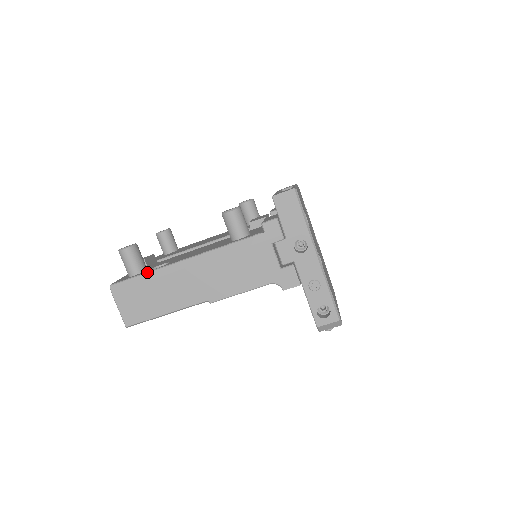
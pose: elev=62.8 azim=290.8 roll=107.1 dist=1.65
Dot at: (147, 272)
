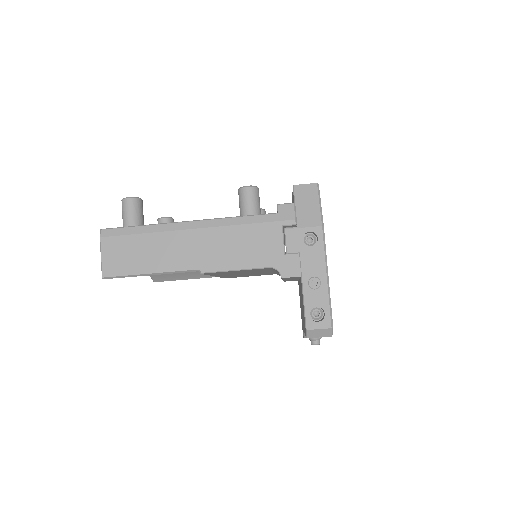
Dot at: (145, 225)
